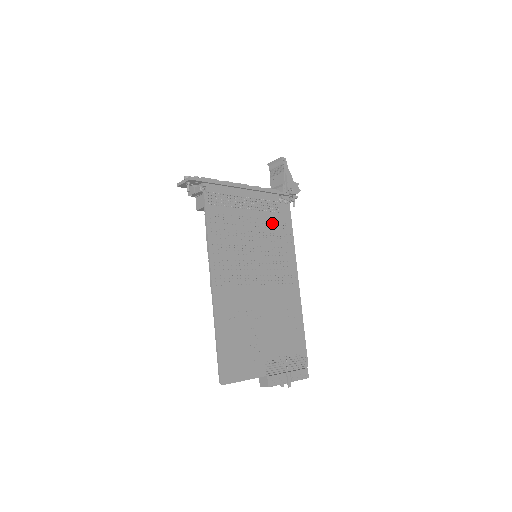
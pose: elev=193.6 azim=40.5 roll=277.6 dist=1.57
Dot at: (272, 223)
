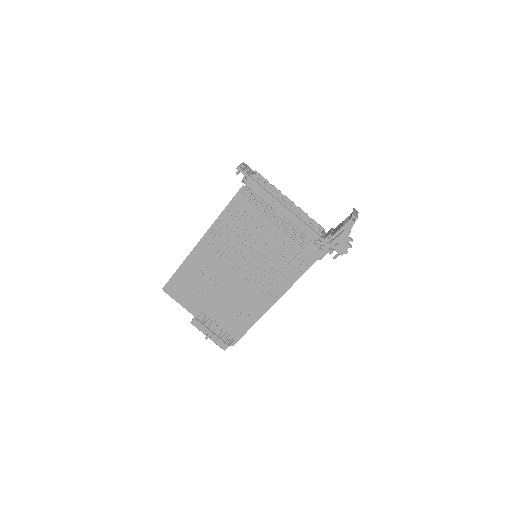
Dot at: (290, 250)
